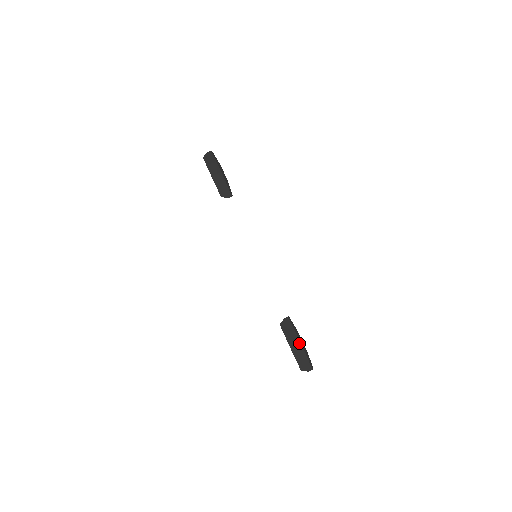
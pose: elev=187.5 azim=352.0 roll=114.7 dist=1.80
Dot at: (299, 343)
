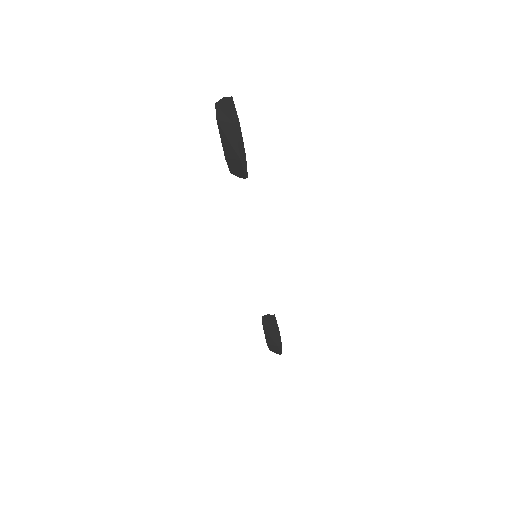
Dot at: (274, 337)
